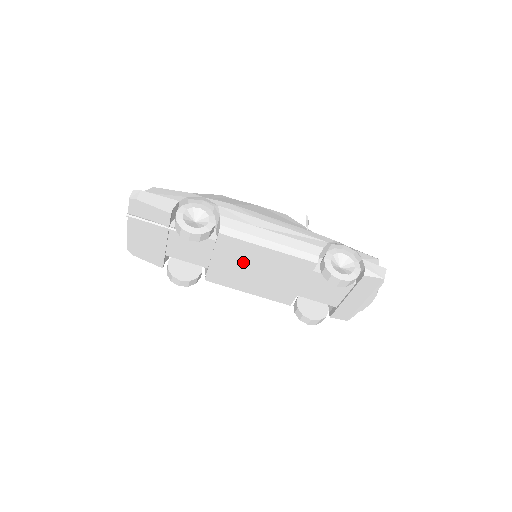
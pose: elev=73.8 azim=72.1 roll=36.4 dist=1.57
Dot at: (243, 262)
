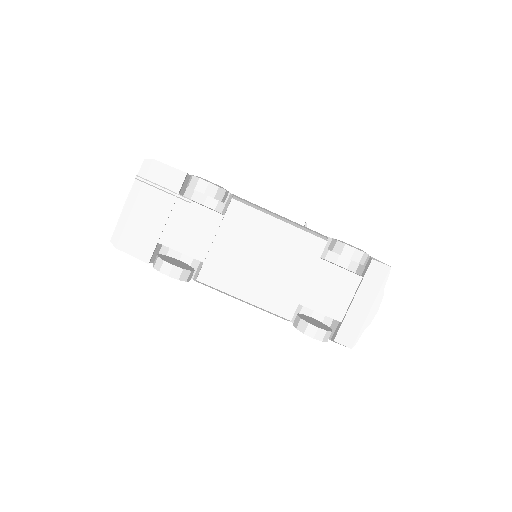
Dot at: (249, 244)
